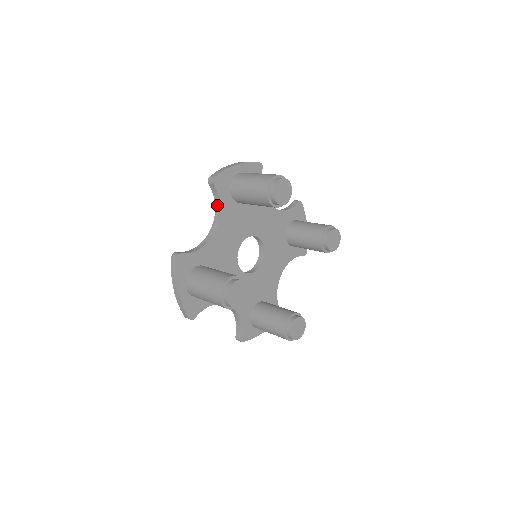
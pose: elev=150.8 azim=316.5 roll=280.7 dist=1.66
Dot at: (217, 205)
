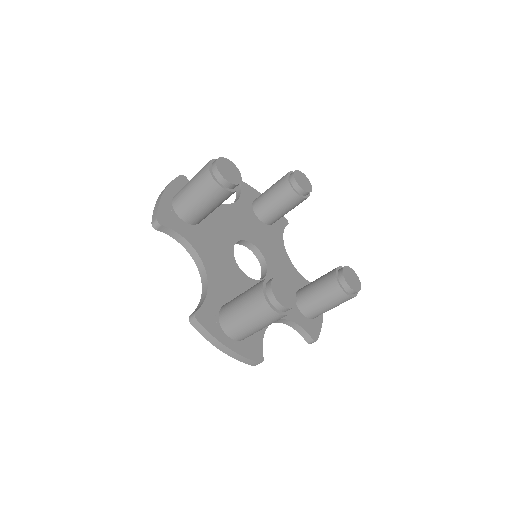
Dot at: (182, 242)
